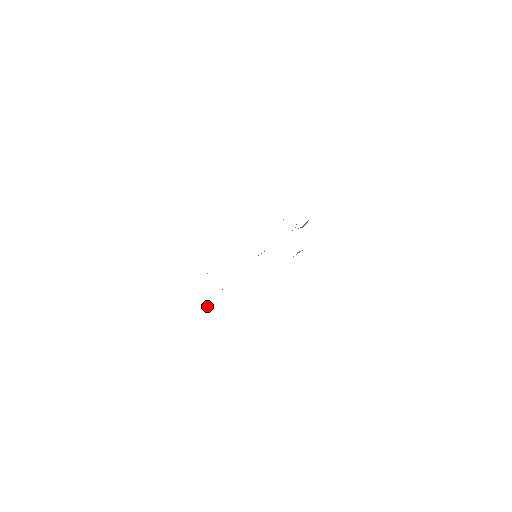
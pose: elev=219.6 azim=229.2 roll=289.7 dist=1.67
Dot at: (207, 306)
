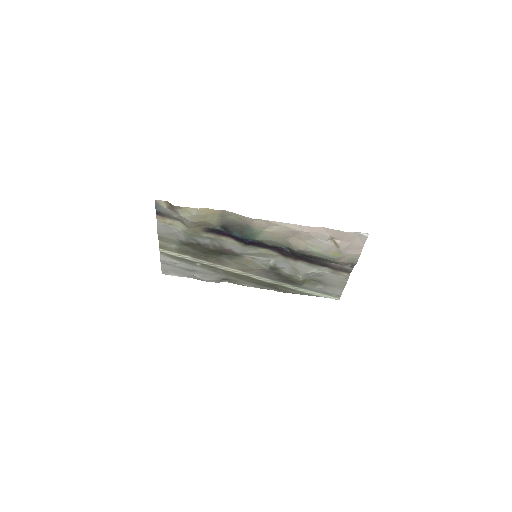
Dot at: (197, 212)
